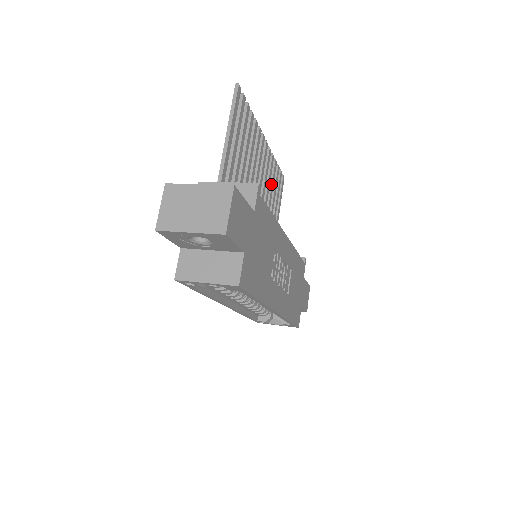
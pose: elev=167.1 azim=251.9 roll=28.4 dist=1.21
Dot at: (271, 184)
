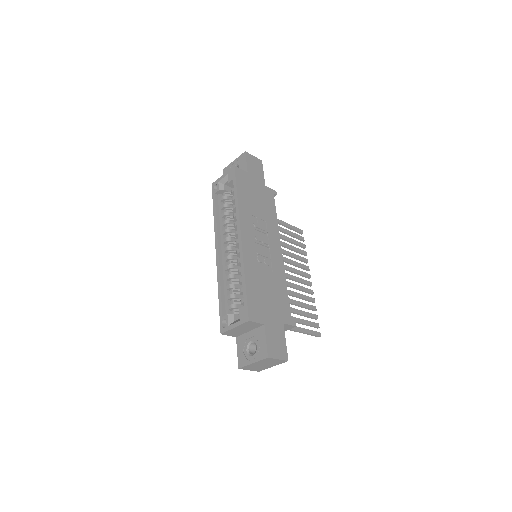
Dot at: (302, 302)
